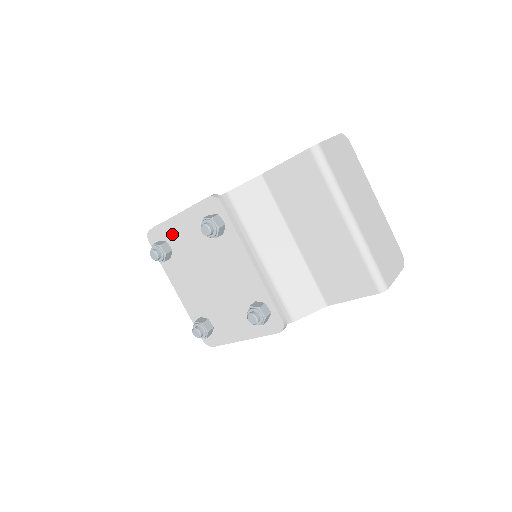
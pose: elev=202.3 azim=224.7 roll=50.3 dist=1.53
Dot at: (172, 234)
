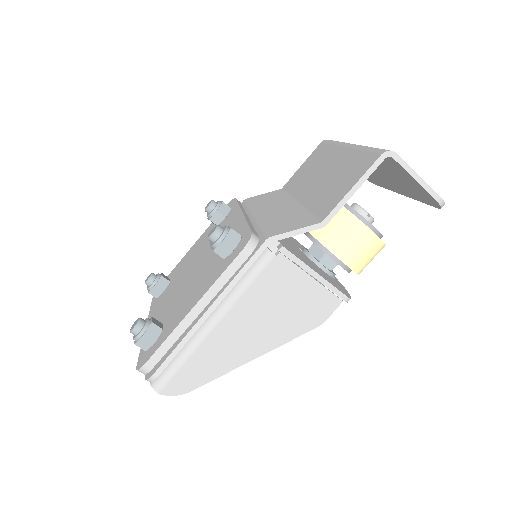
Dot at: (179, 266)
